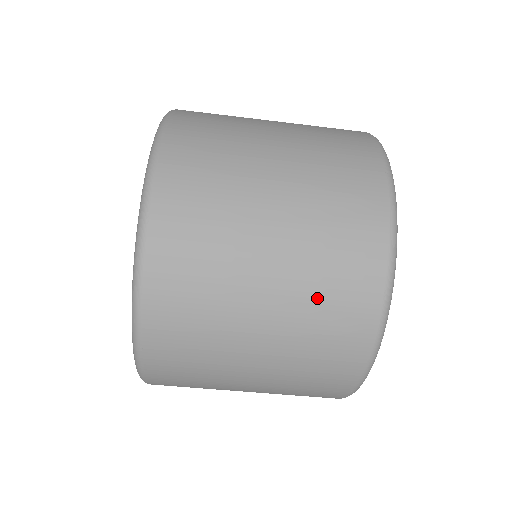
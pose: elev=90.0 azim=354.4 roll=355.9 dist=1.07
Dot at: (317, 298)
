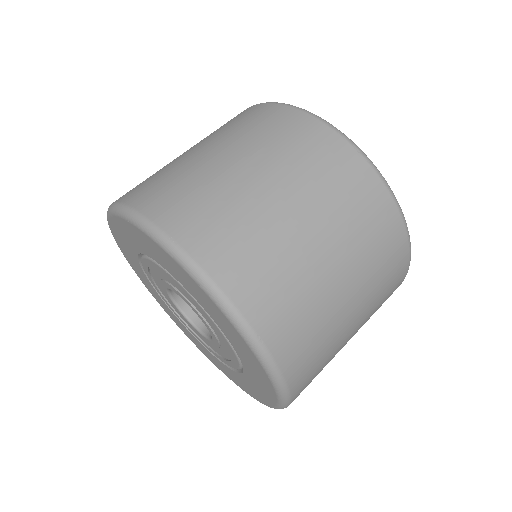
Dot at: (325, 187)
